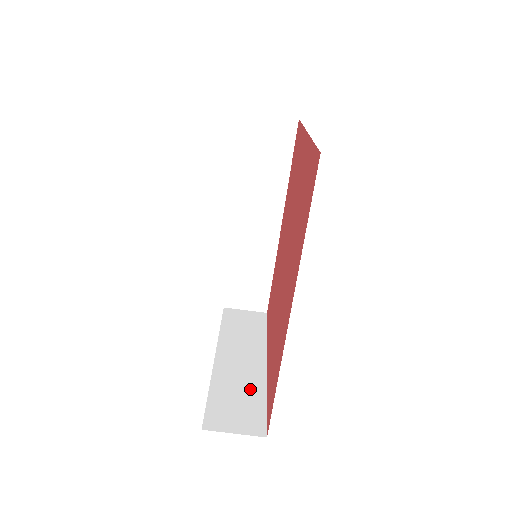
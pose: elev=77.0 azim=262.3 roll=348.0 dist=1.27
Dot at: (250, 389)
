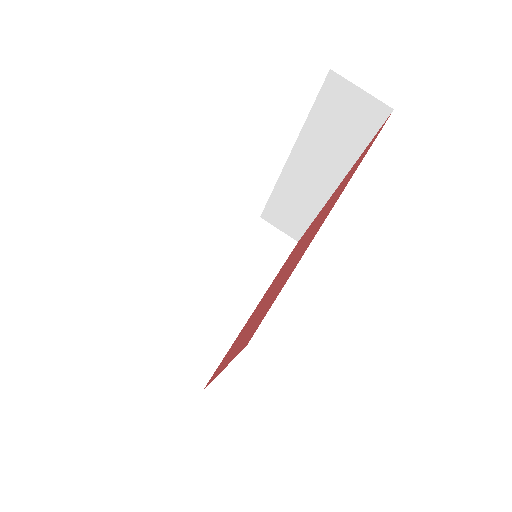
Dot at: (220, 335)
